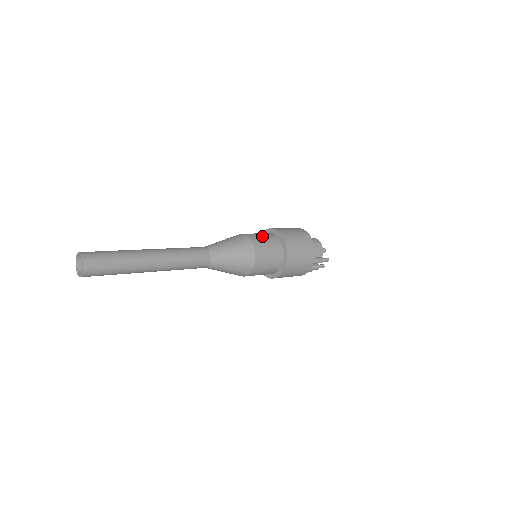
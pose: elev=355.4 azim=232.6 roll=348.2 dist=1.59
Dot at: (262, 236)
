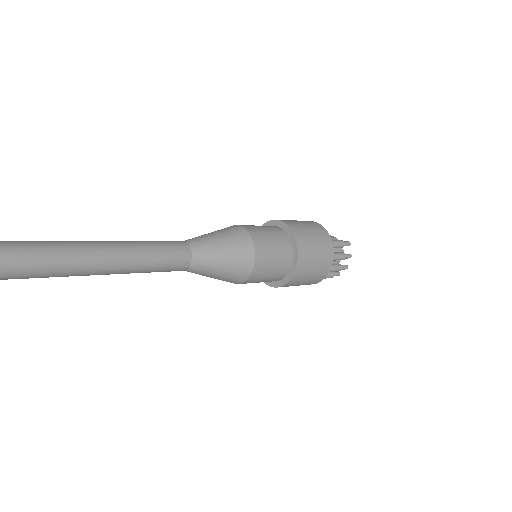
Dot at: occluded
